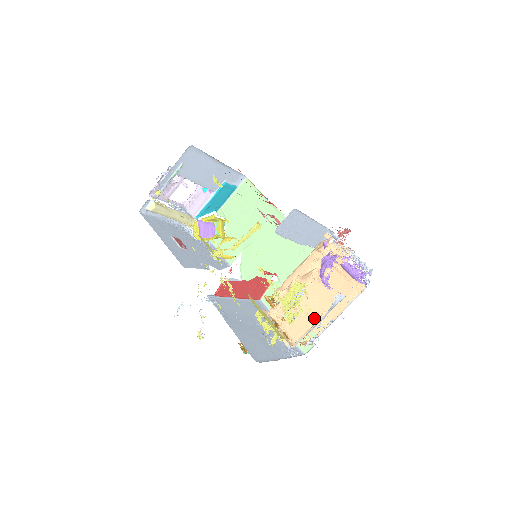
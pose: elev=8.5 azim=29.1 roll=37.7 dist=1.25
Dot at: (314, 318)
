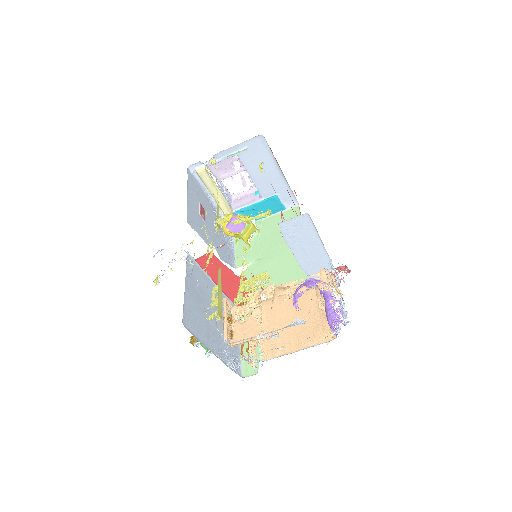
Dot at: (266, 331)
